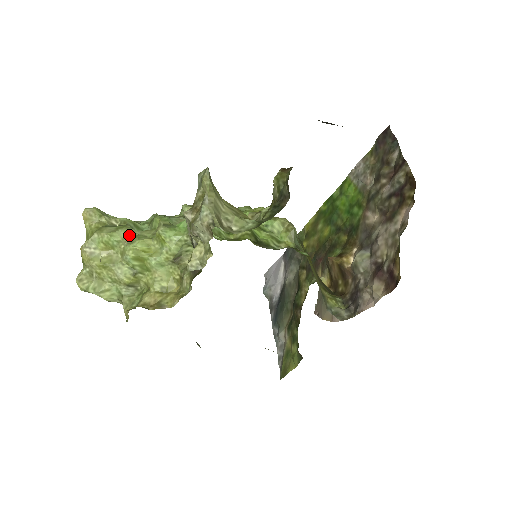
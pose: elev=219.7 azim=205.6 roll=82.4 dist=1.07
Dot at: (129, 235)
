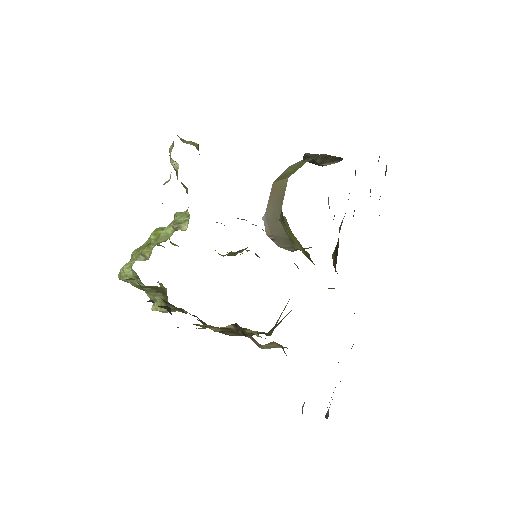
Dot at: occluded
